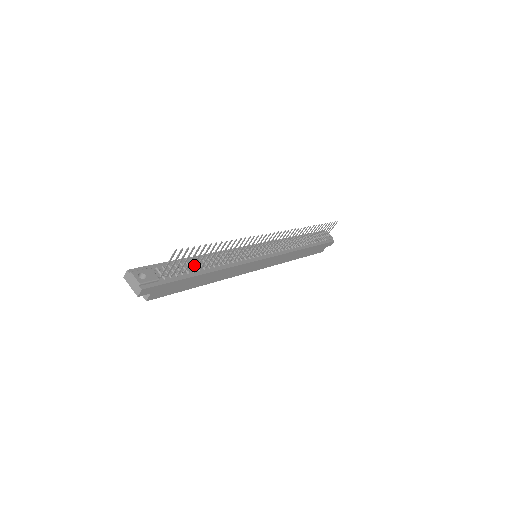
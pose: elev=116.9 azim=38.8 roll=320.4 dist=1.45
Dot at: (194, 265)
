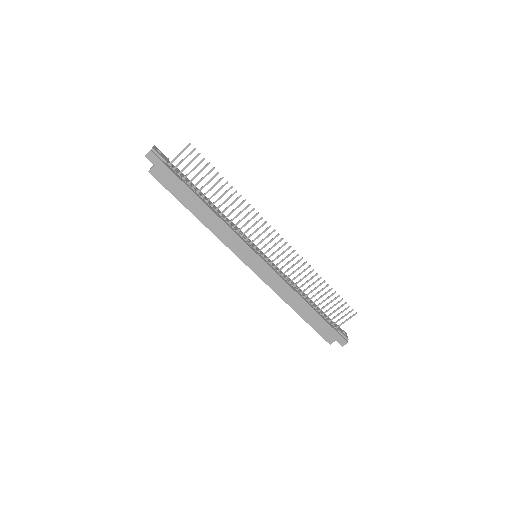
Dot at: (199, 193)
